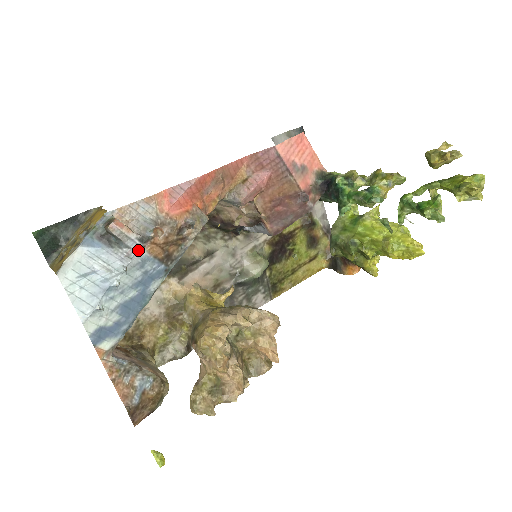
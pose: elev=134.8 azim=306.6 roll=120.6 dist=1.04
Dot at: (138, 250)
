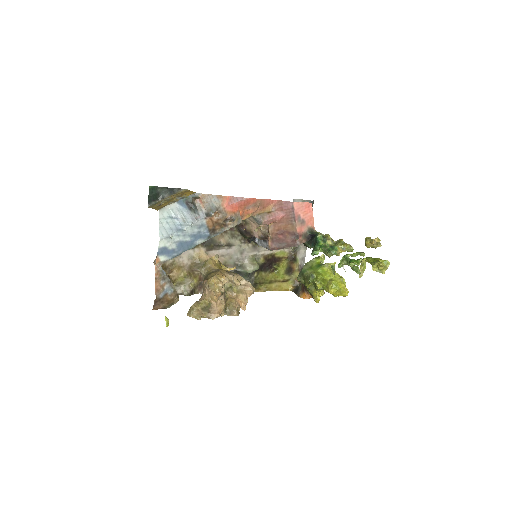
Dot at: (203, 218)
